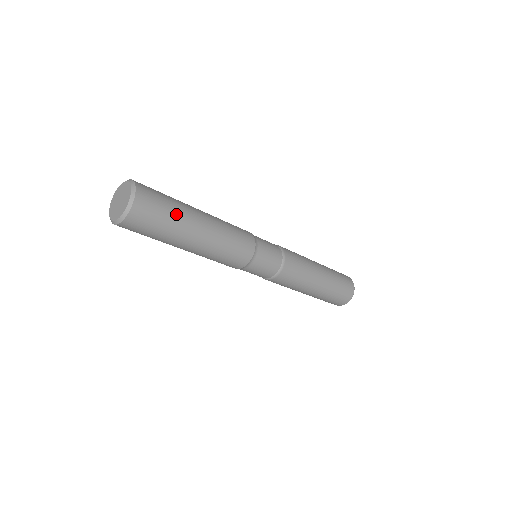
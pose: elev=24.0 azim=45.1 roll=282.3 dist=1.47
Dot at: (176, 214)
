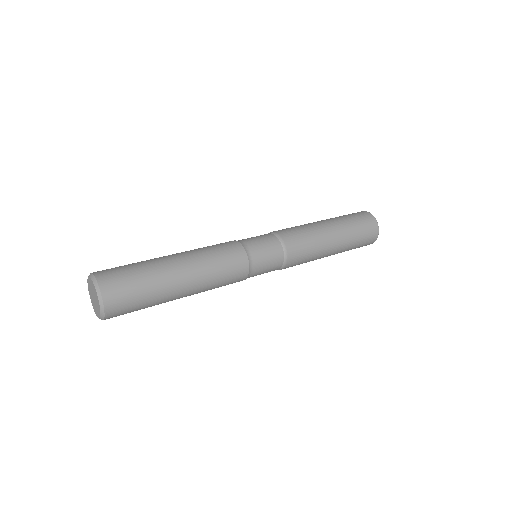
Dot at: (151, 306)
